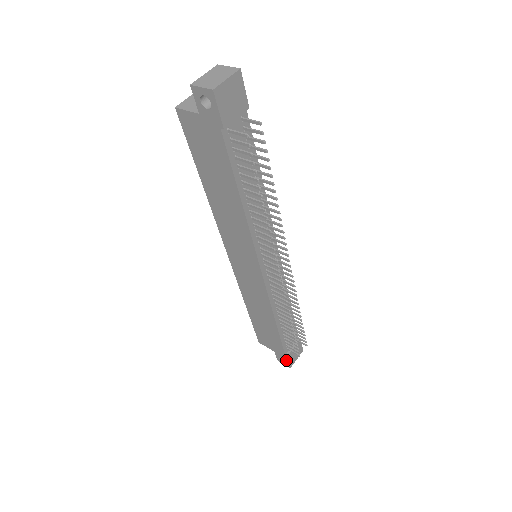
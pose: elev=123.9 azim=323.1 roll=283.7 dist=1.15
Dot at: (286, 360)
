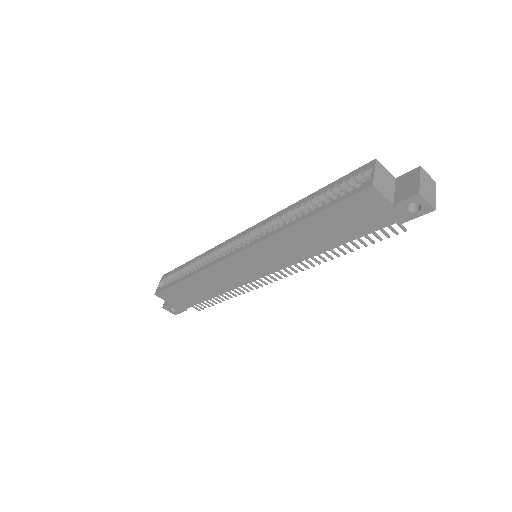
Dot at: (179, 311)
